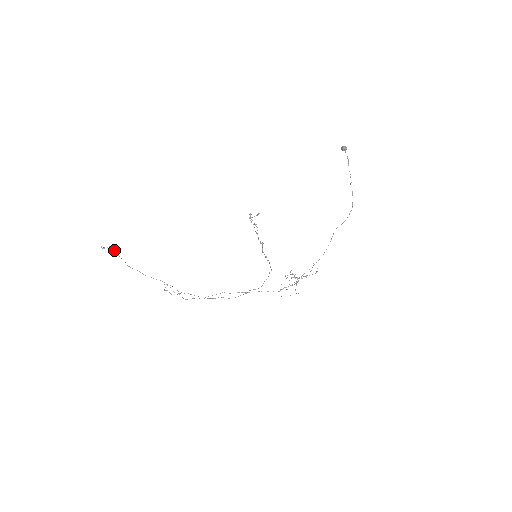
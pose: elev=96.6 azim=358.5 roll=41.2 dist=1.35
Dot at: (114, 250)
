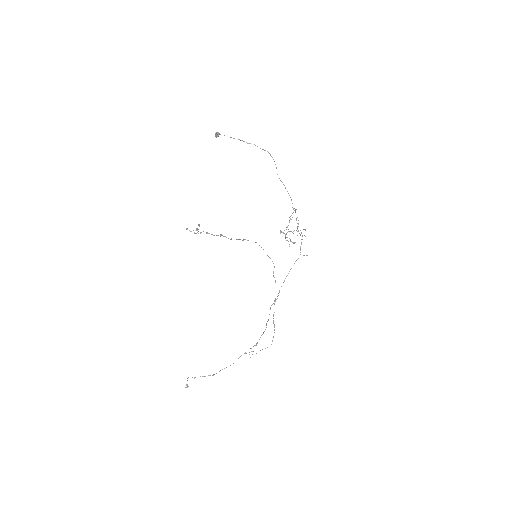
Dot at: (192, 377)
